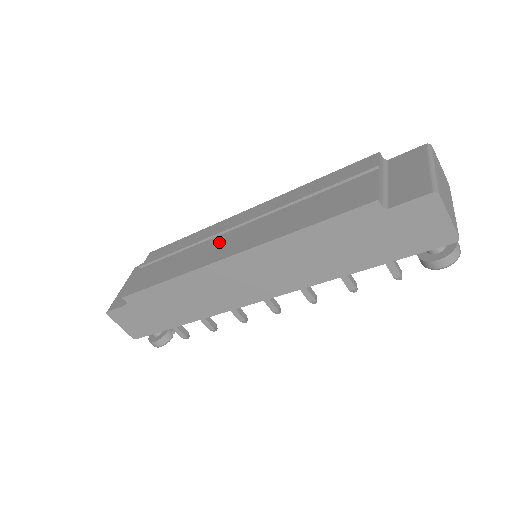
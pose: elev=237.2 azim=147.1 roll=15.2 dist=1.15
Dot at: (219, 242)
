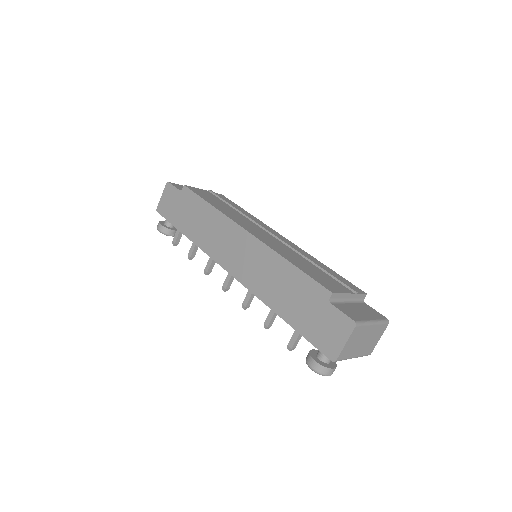
Dot at: (254, 226)
